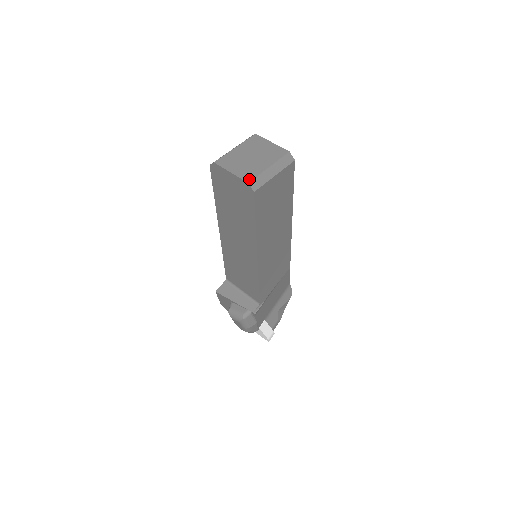
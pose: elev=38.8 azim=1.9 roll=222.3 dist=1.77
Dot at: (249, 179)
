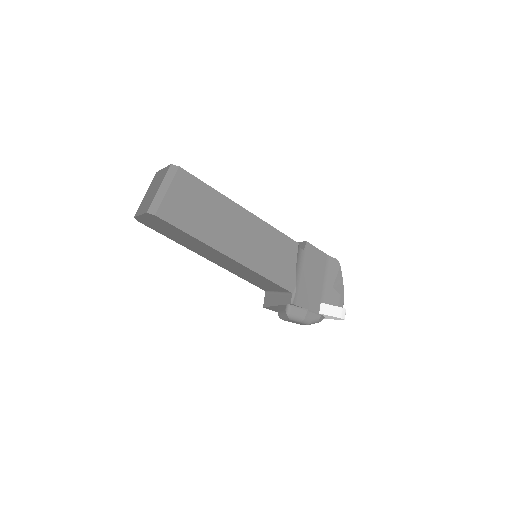
Dot at: (147, 209)
